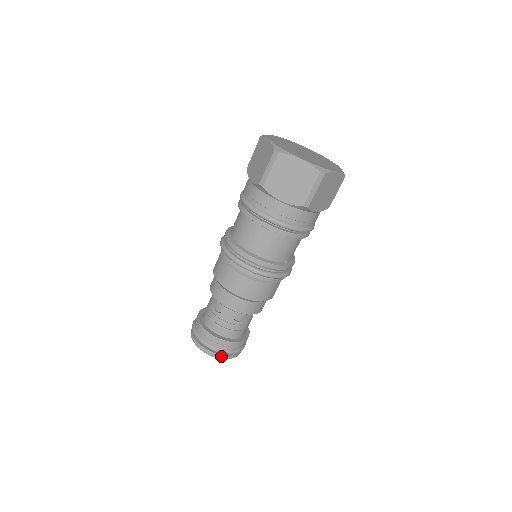
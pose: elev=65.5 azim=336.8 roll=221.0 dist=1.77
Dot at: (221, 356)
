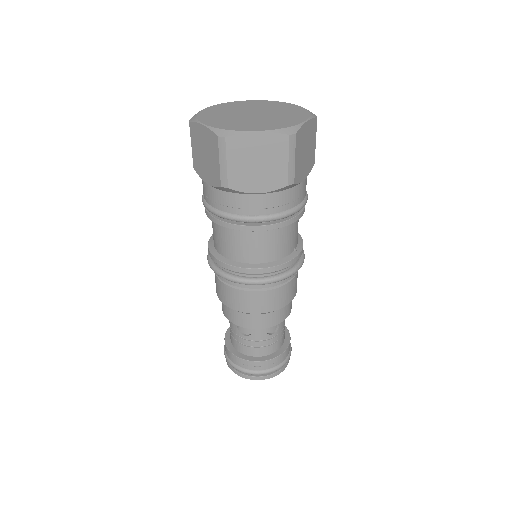
Dot at: (273, 375)
